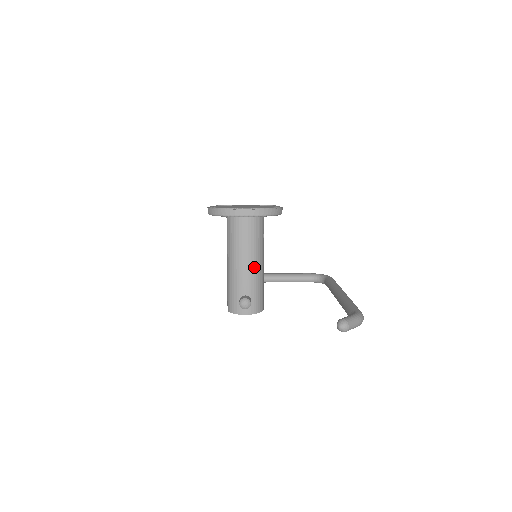
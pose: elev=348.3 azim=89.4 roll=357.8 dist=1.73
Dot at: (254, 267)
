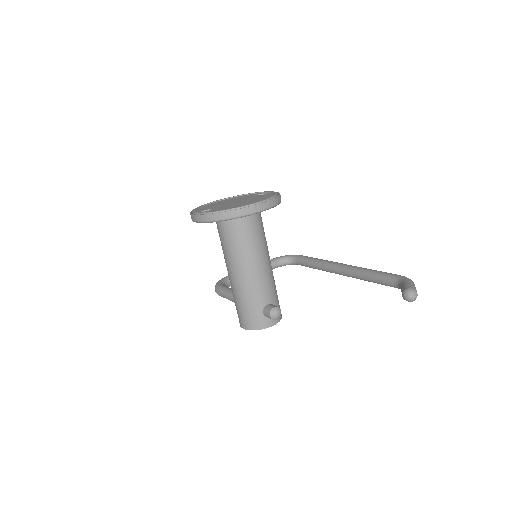
Dot at: (268, 269)
